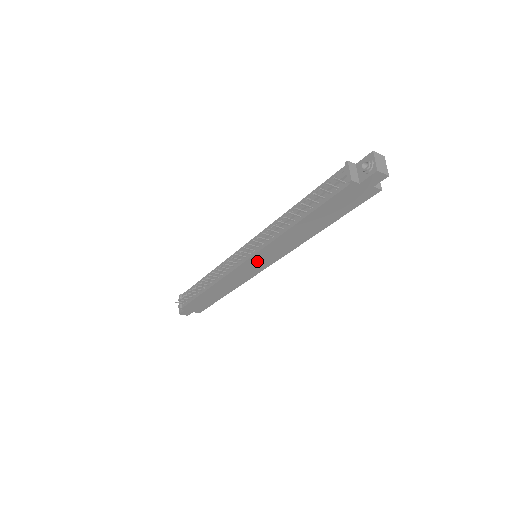
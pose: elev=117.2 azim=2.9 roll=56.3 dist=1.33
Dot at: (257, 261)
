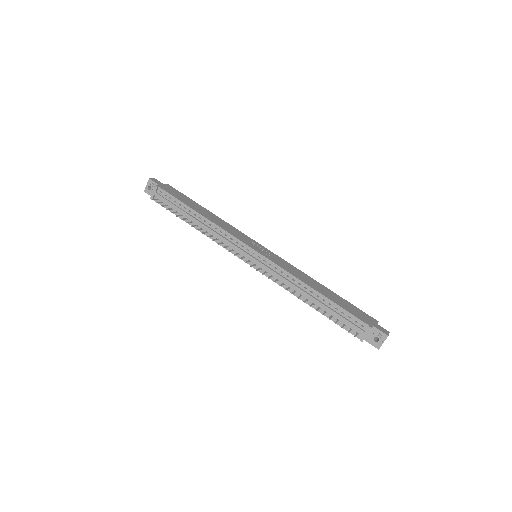
Dot at: occluded
